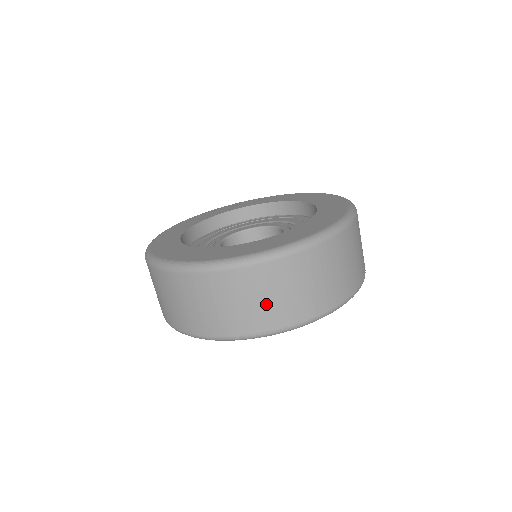
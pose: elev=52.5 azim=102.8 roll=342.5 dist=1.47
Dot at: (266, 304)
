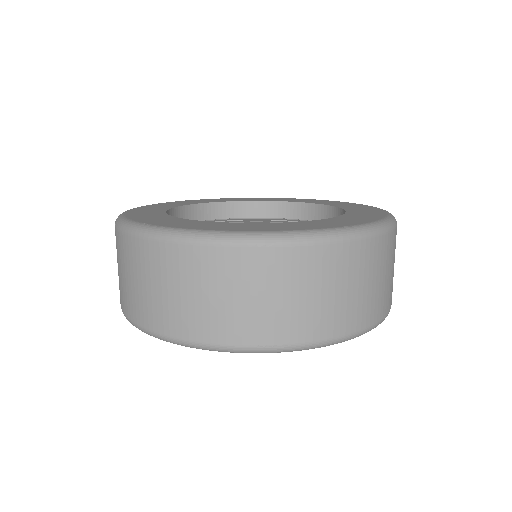
Dot at: (281, 305)
